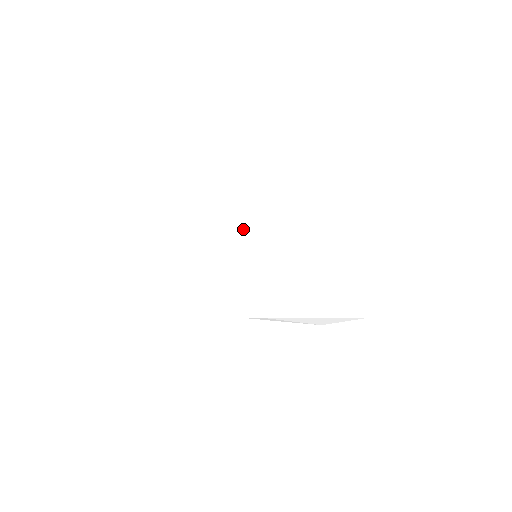
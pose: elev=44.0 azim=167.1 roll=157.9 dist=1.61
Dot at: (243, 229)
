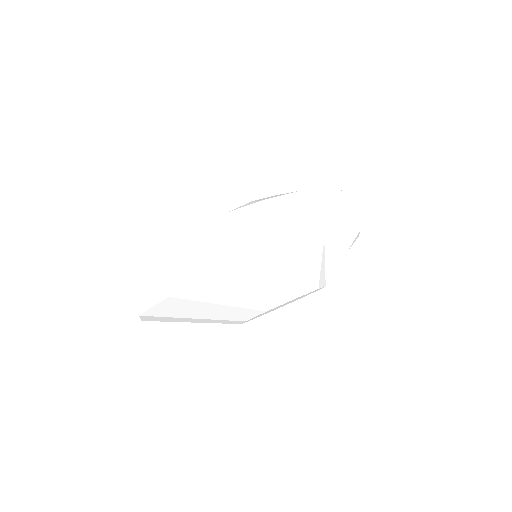
Dot at: (287, 271)
